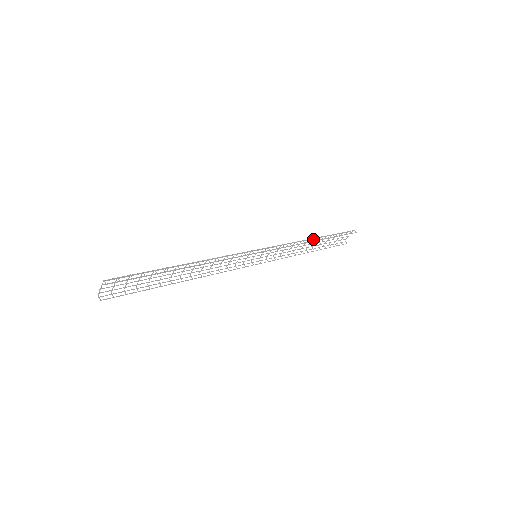
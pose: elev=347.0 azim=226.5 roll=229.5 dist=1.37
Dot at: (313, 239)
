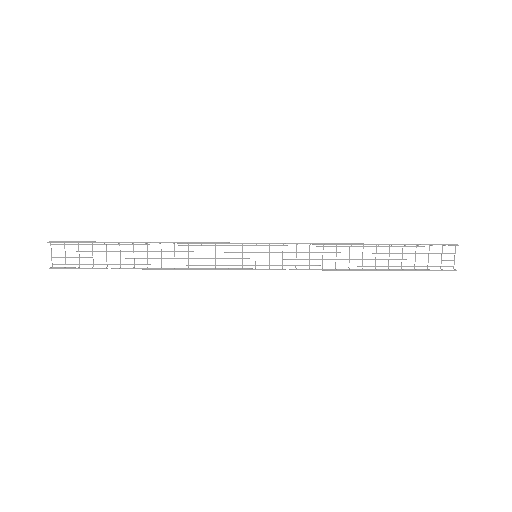
Dot at: occluded
